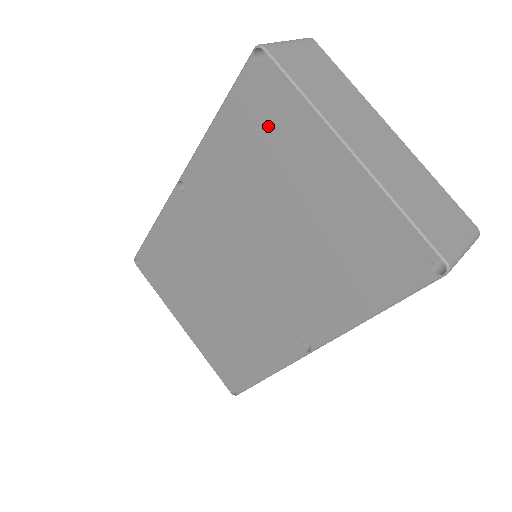
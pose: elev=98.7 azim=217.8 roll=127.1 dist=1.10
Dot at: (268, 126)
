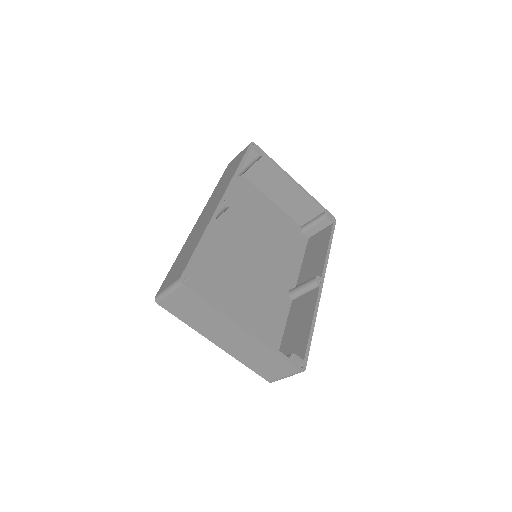
Dot at: occluded
